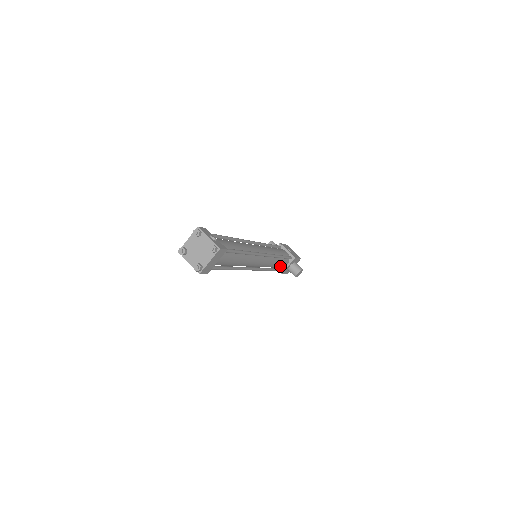
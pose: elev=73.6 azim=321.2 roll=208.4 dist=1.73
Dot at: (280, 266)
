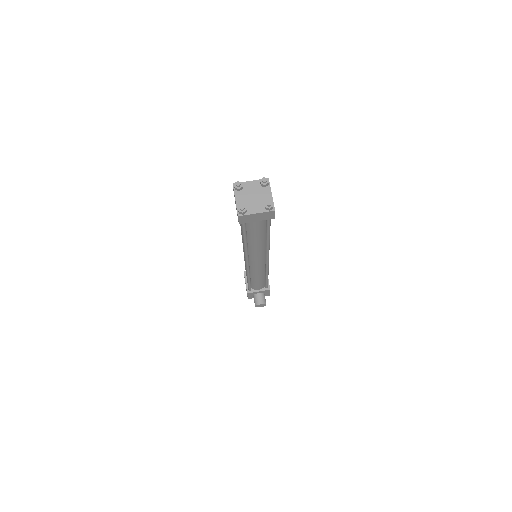
Dot at: (255, 285)
